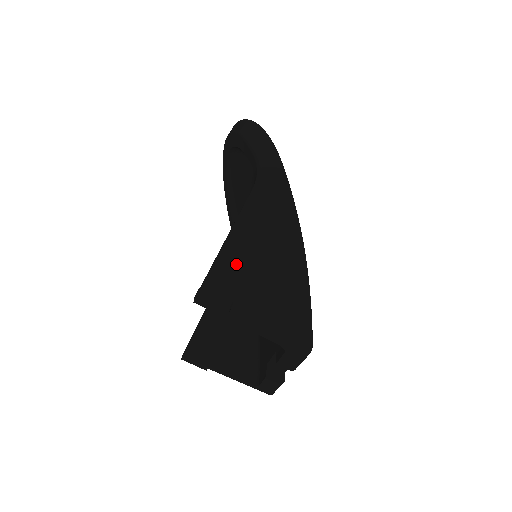
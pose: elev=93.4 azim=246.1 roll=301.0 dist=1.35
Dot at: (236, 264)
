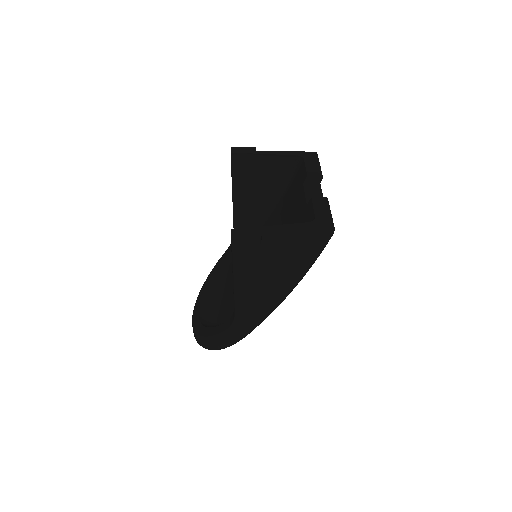
Dot at: occluded
